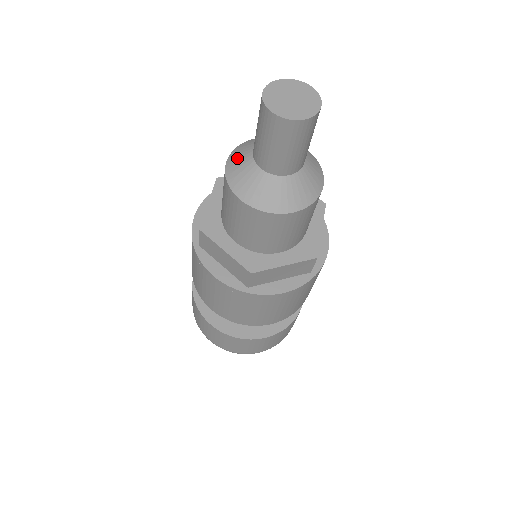
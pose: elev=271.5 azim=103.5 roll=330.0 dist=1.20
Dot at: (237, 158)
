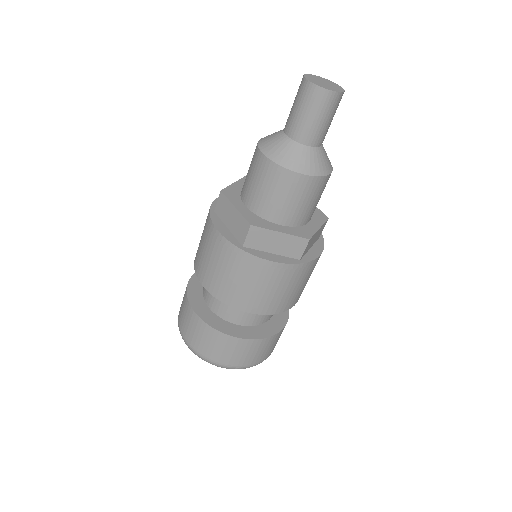
Dot at: (271, 134)
